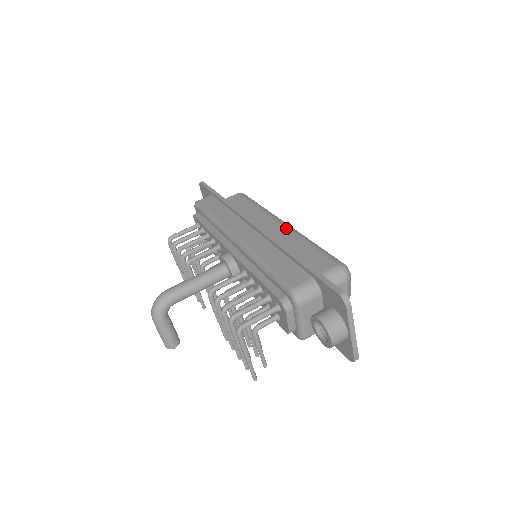
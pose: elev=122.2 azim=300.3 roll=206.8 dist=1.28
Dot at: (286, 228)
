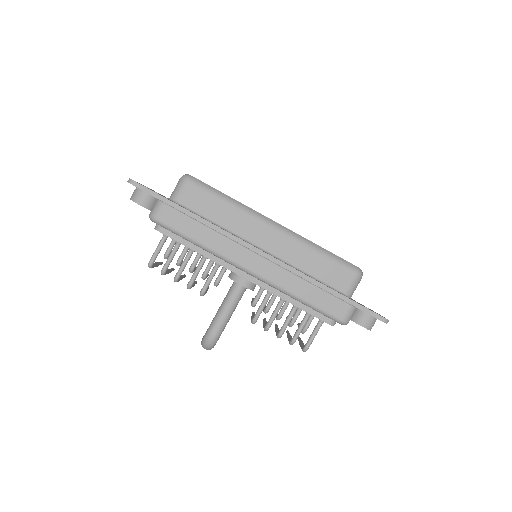
Dot at: (284, 236)
